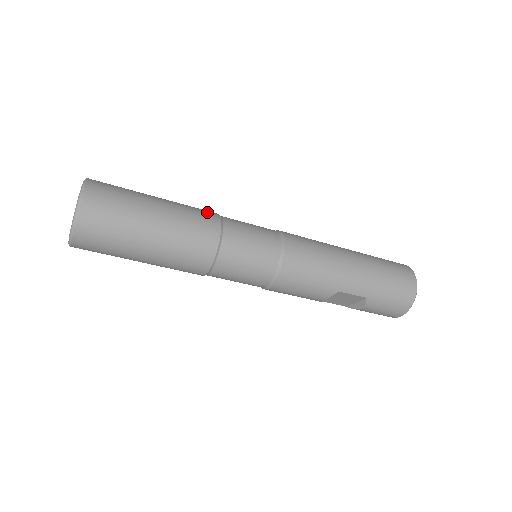
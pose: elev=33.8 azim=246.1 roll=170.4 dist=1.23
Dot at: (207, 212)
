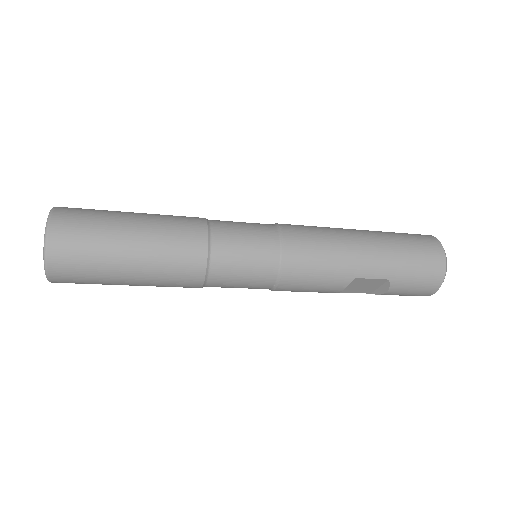
Dot at: (191, 218)
